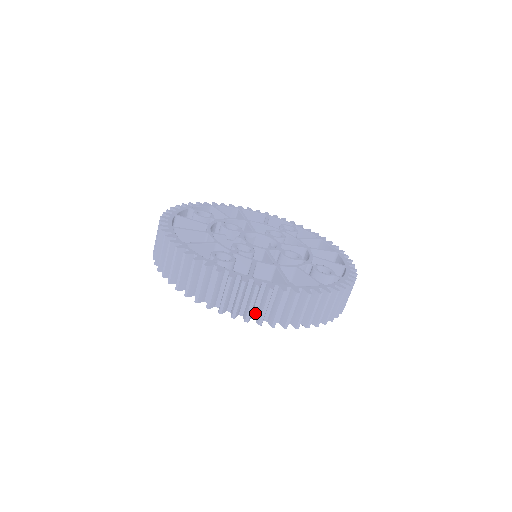
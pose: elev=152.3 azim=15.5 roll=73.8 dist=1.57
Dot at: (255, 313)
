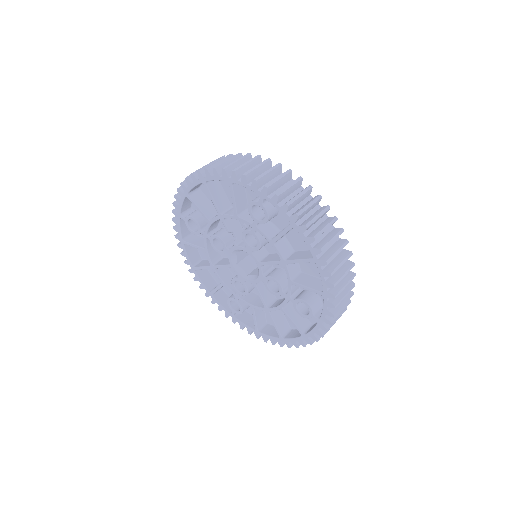
Dot at: (308, 232)
